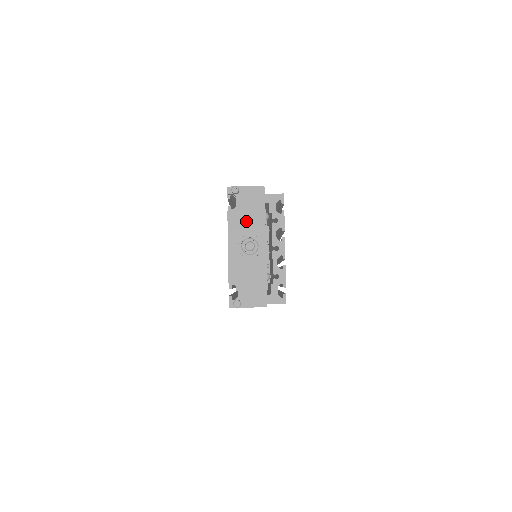
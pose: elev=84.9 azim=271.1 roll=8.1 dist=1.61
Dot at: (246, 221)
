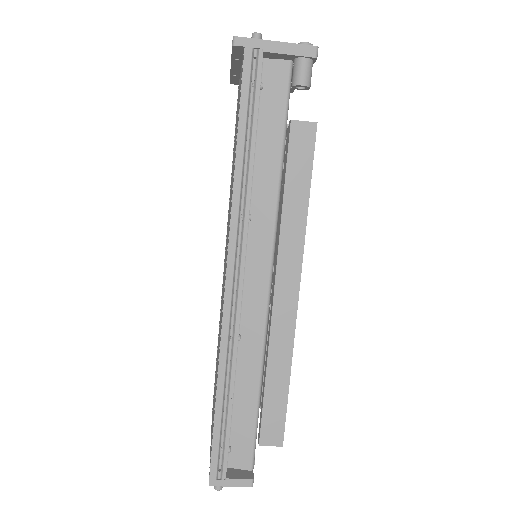
Dot at: occluded
